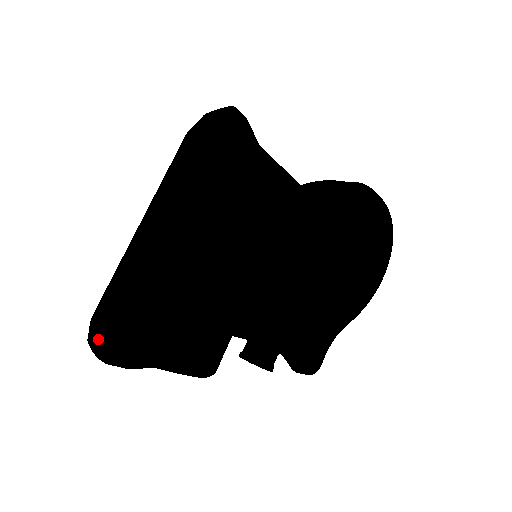
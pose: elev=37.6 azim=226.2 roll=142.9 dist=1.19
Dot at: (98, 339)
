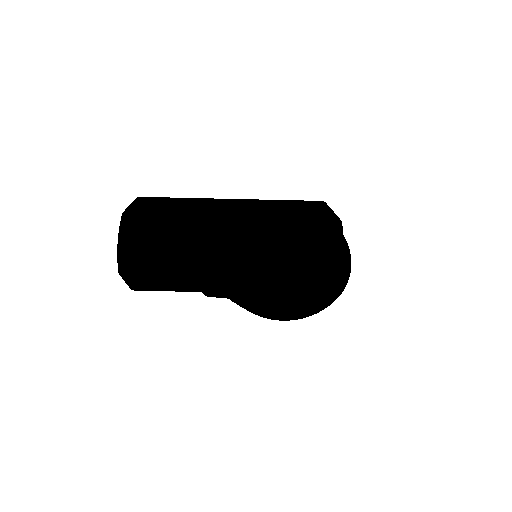
Dot at: (128, 235)
